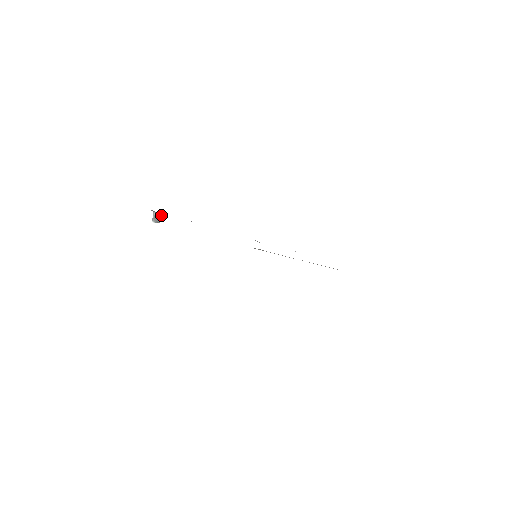
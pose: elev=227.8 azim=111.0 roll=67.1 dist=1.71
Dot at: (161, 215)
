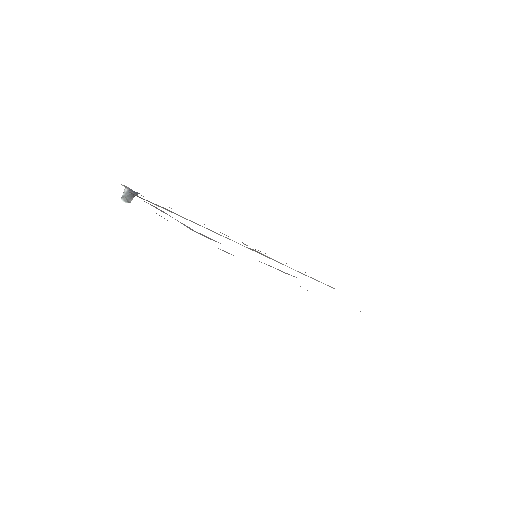
Dot at: (135, 193)
